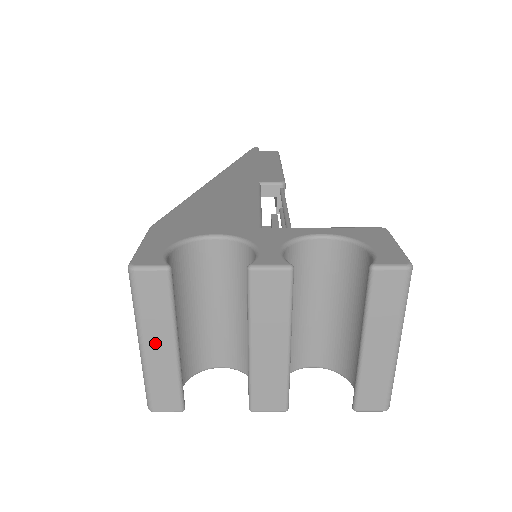
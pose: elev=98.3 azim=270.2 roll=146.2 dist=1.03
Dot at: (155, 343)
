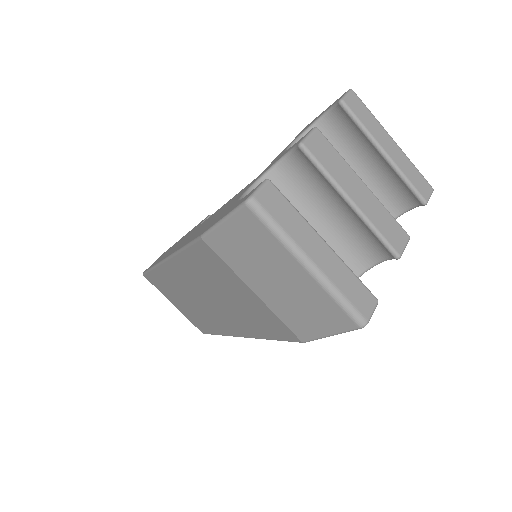
Dot at: (314, 251)
